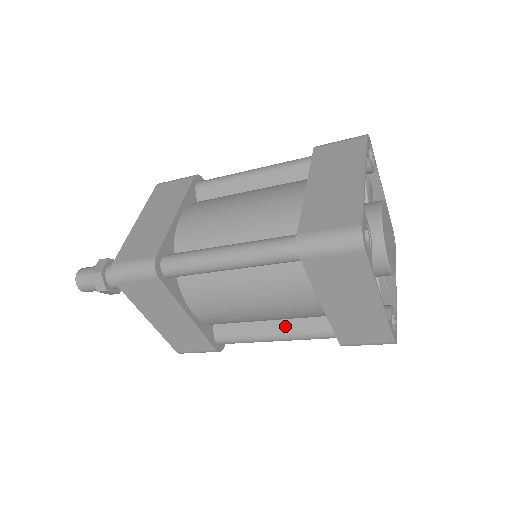
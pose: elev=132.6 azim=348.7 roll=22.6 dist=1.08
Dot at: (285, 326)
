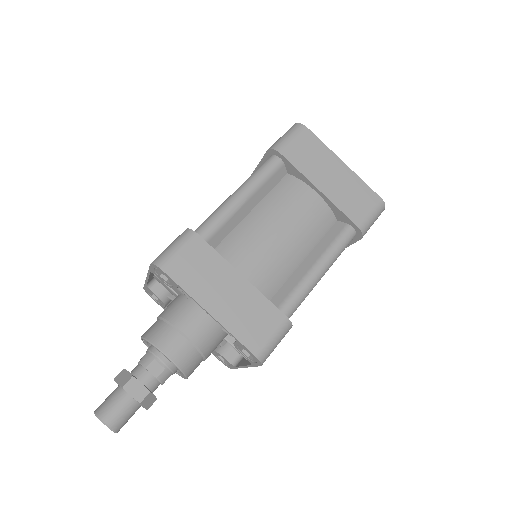
Dot at: occluded
